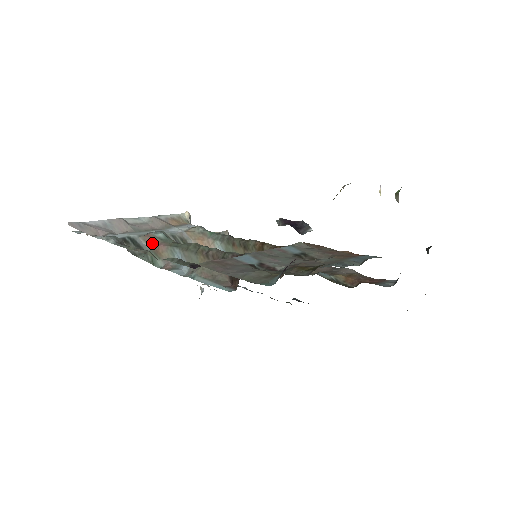
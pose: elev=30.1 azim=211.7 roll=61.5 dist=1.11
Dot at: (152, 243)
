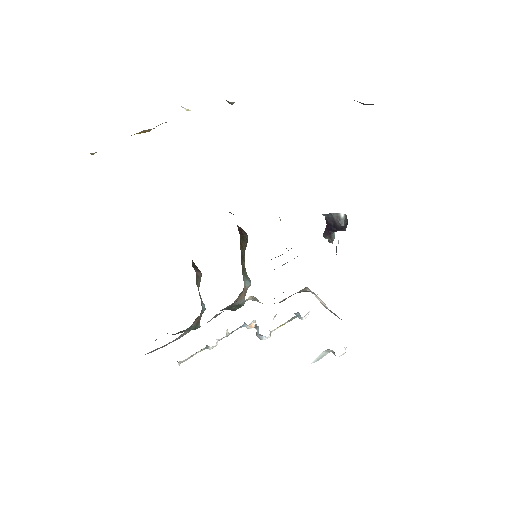
Dot at: (196, 321)
